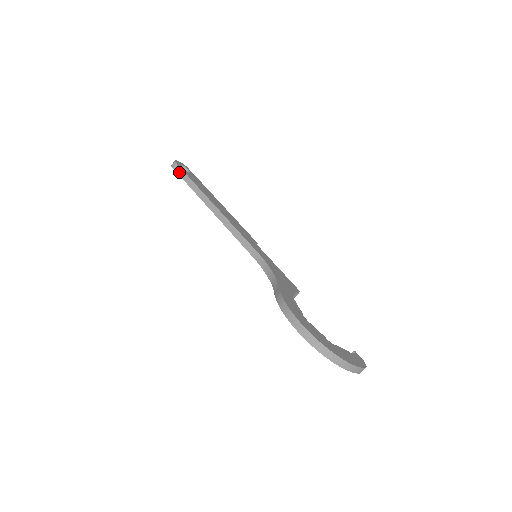
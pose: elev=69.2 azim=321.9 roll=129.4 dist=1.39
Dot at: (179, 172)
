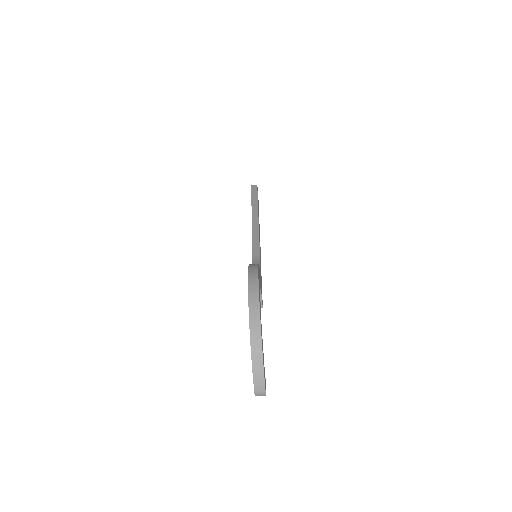
Dot at: (254, 190)
